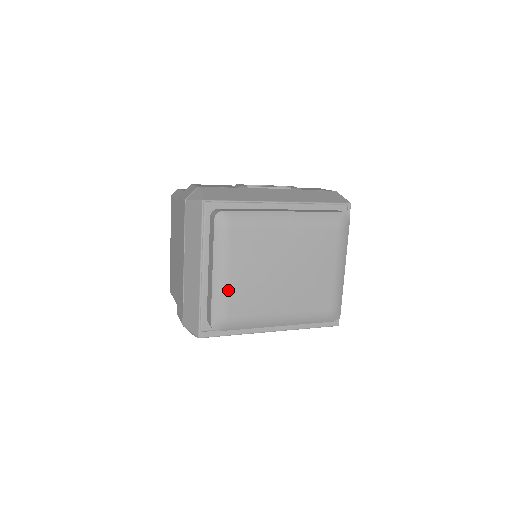
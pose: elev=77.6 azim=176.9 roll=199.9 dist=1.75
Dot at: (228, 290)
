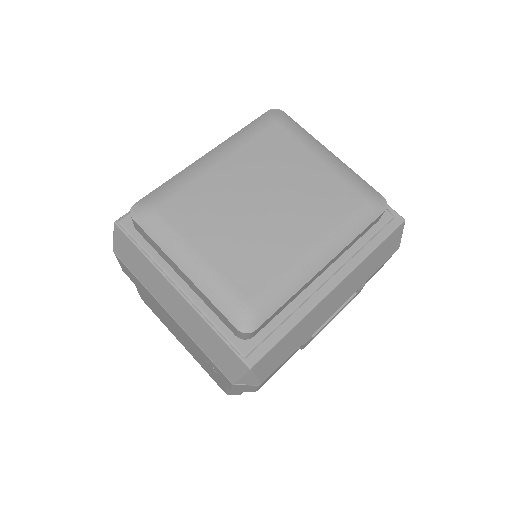
Dot at: (216, 272)
